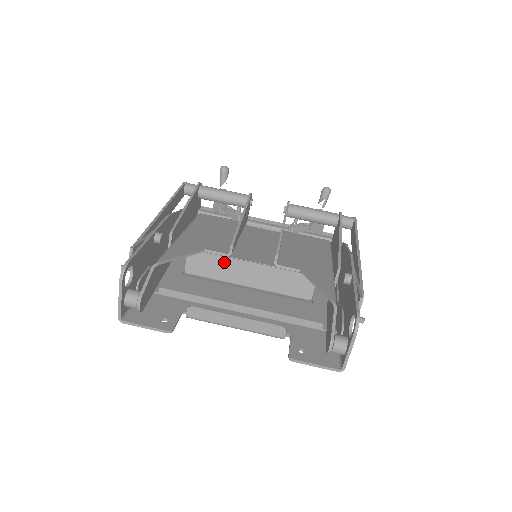
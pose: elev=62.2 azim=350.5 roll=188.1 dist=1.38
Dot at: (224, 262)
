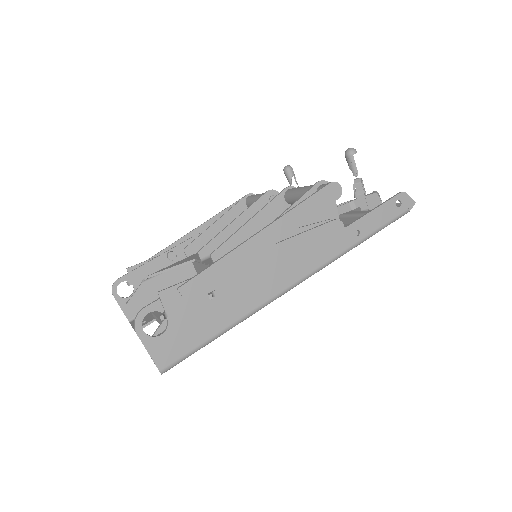
Dot at: (203, 268)
